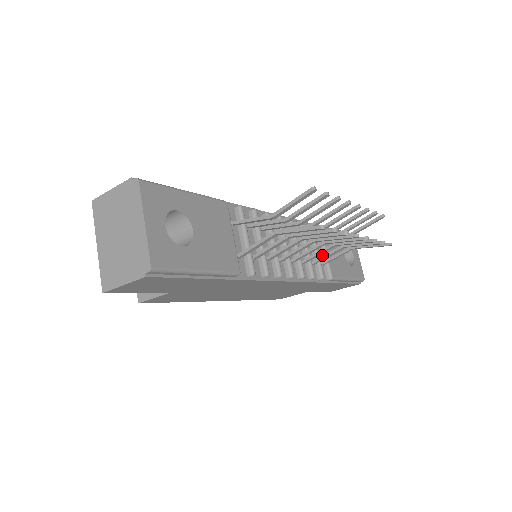
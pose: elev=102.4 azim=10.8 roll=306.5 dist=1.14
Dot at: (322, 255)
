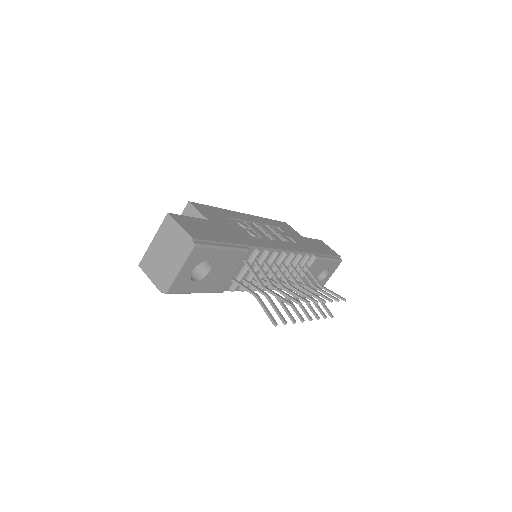
Dot at: (300, 274)
